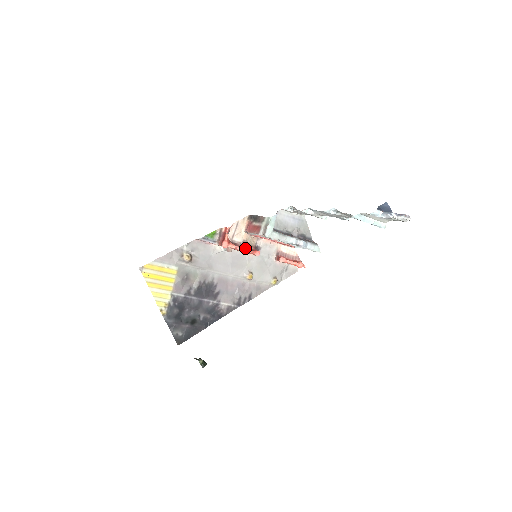
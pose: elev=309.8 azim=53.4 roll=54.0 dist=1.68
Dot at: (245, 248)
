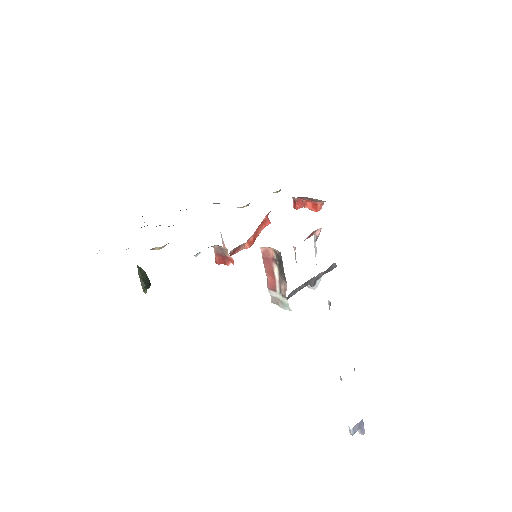
Dot at: (249, 247)
